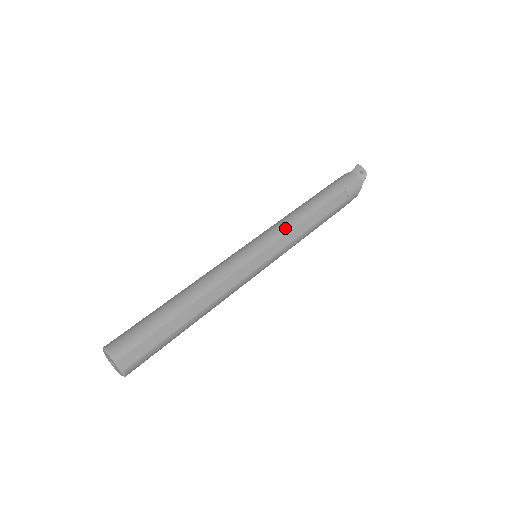
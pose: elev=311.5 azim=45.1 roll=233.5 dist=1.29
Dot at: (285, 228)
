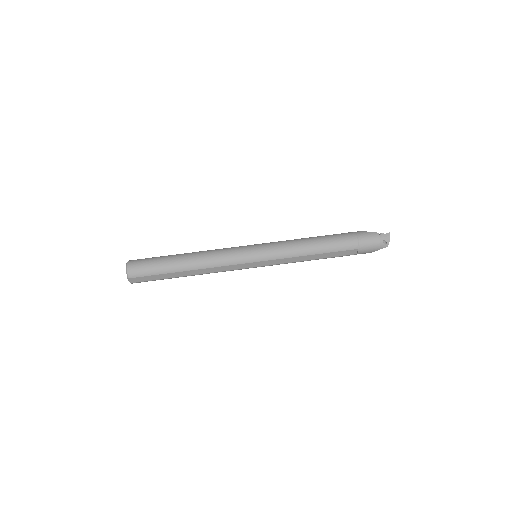
Dot at: (286, 254)
